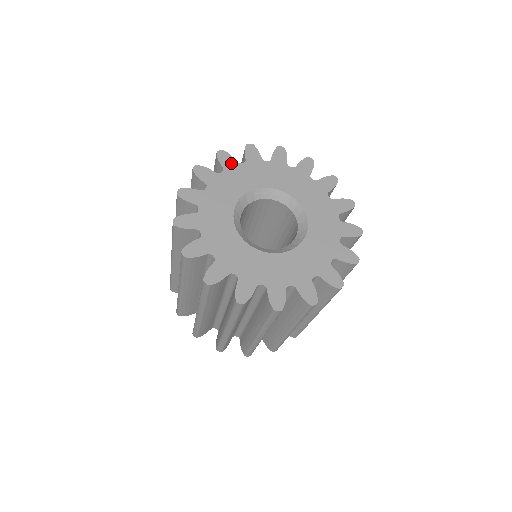
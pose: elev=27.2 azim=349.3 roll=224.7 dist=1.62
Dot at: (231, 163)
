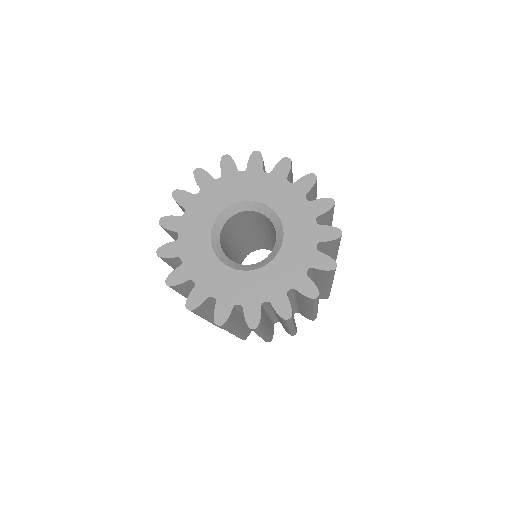
Dot at: (188, 199)
